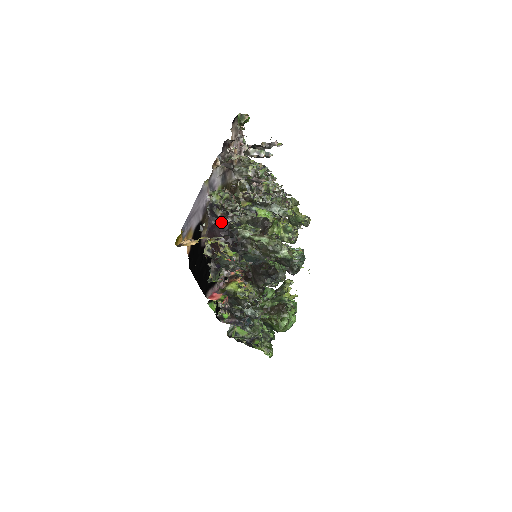
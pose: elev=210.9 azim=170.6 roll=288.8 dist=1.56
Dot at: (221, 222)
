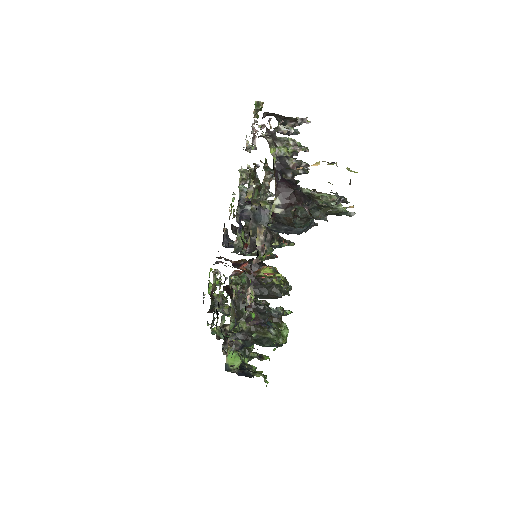
Dot at: occluded
